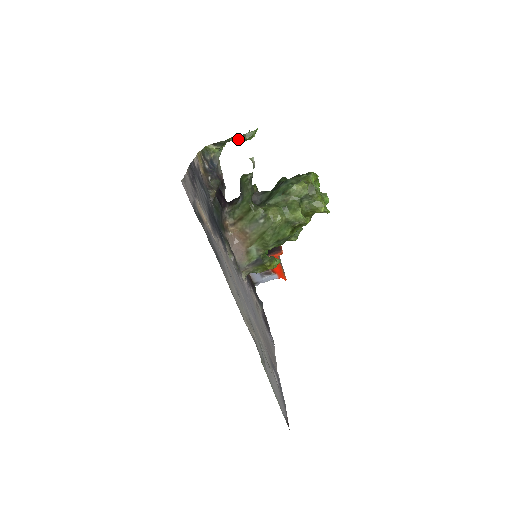
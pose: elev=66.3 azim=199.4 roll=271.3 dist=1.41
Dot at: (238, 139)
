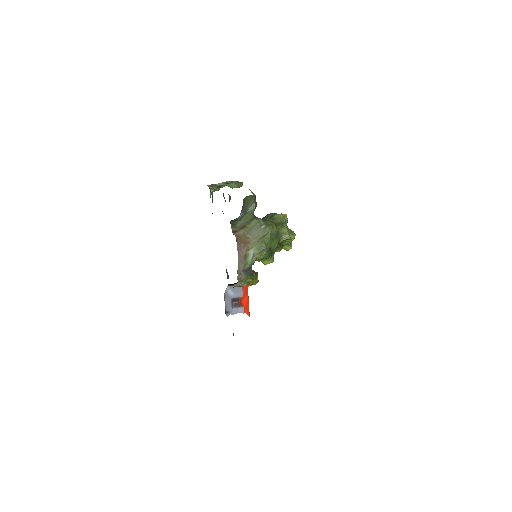
Dot at: (231, 184)
